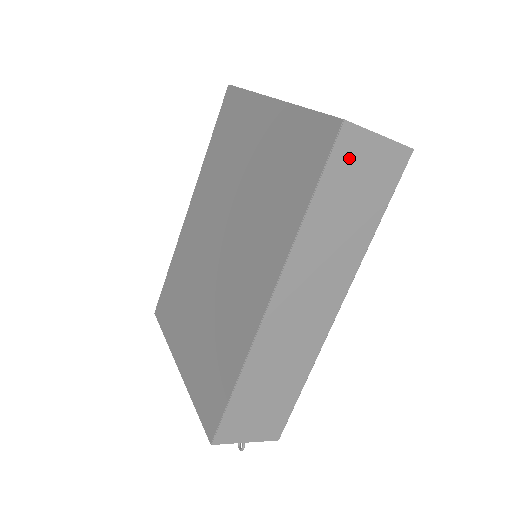
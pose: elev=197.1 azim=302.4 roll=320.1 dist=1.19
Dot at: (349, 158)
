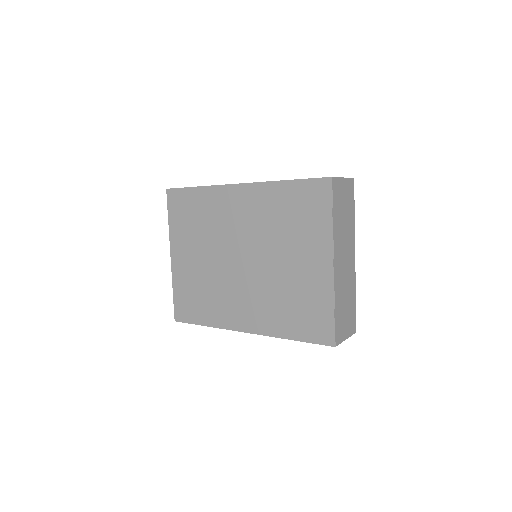
Dot at: occluded
